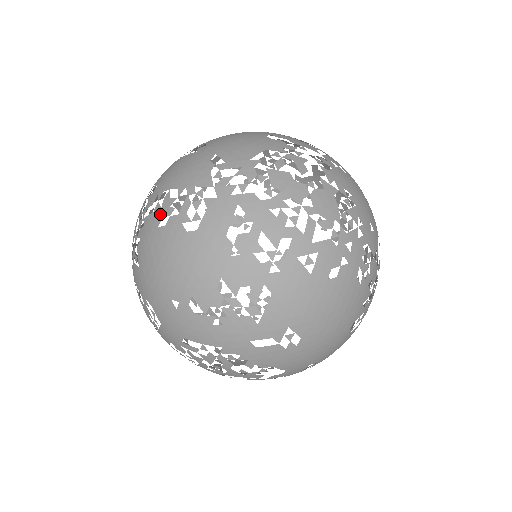
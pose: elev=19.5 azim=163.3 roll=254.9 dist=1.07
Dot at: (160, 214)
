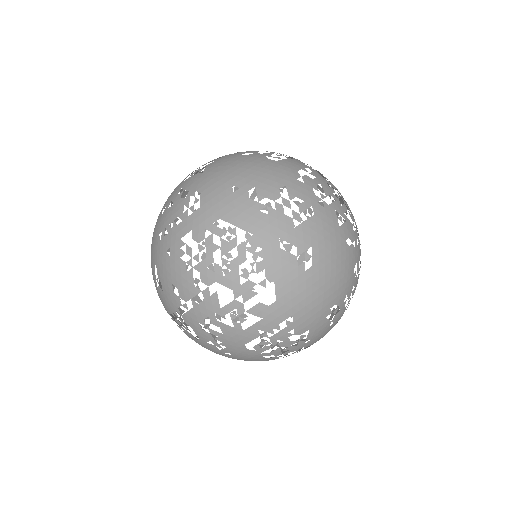
Dot at: (244, 152)
